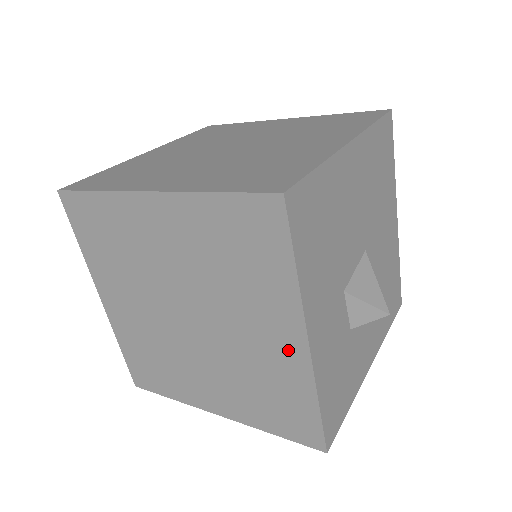
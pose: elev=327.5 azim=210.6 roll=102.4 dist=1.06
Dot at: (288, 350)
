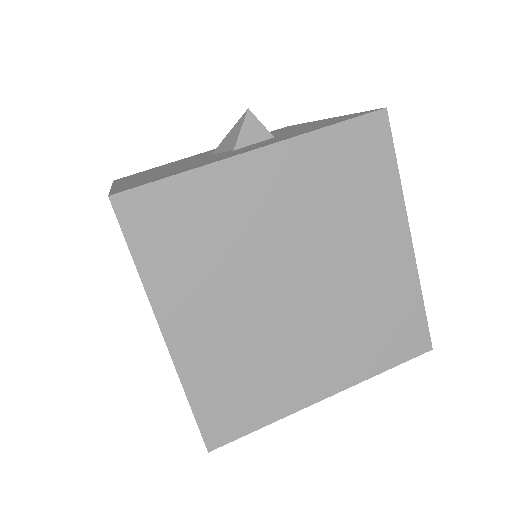
Dot at: occluded
